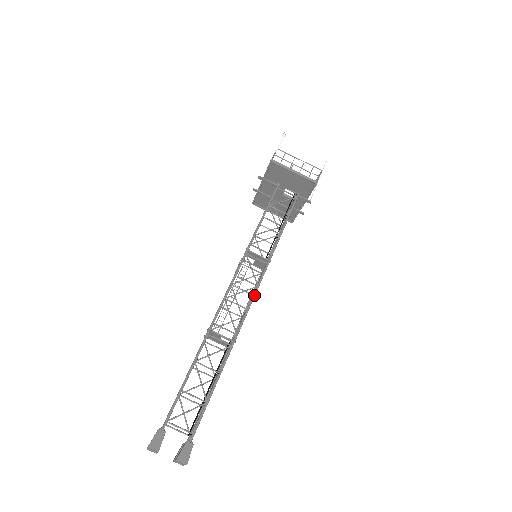
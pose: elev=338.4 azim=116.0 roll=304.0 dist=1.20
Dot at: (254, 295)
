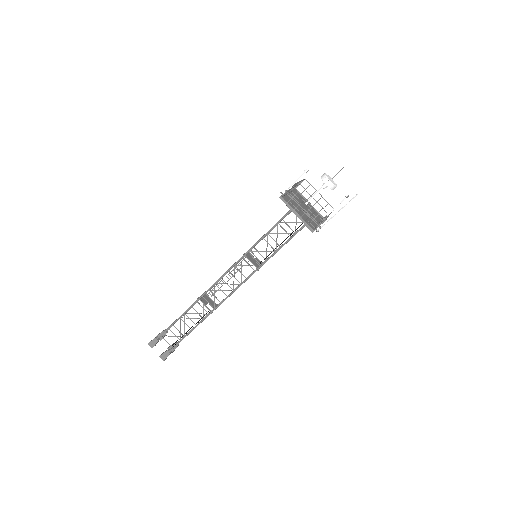
Dot at: (235, 290)
